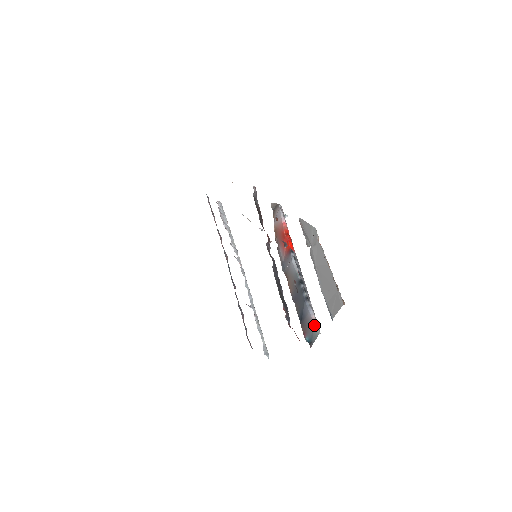
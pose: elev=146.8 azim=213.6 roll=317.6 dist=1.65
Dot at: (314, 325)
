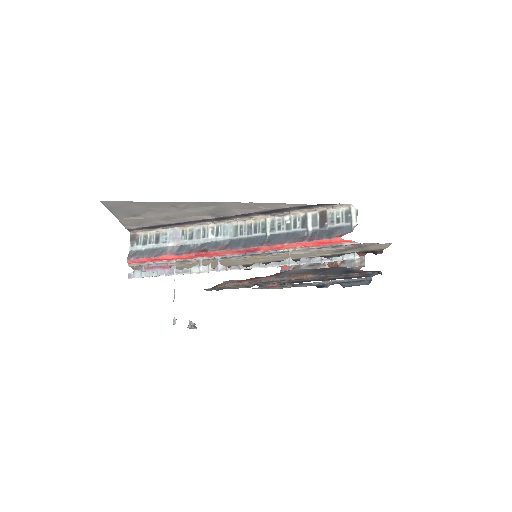
Dot at: (365, 271)
